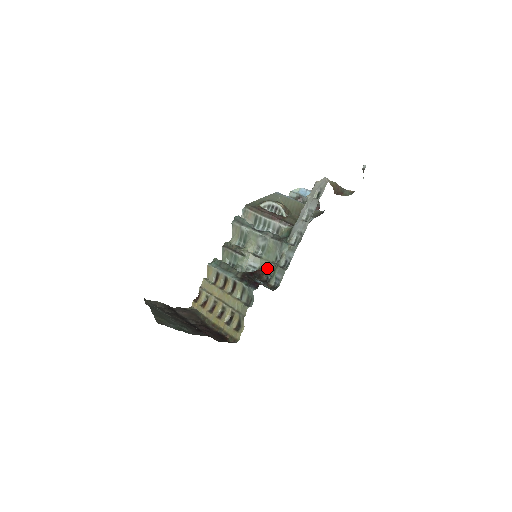
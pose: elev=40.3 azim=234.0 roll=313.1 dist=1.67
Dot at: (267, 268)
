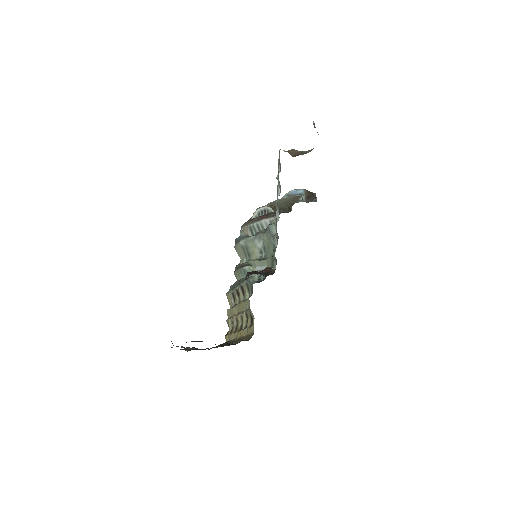
Dot at: occluded
